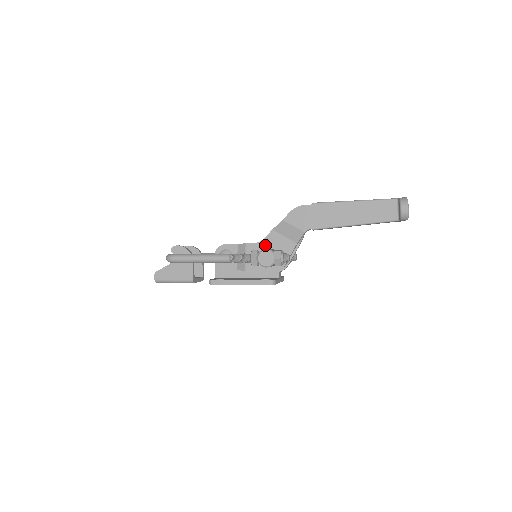
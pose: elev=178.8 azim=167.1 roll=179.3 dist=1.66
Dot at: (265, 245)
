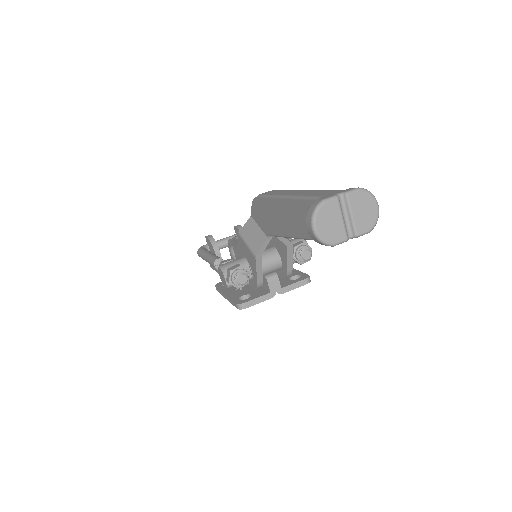
Dot at: (240, 251)
